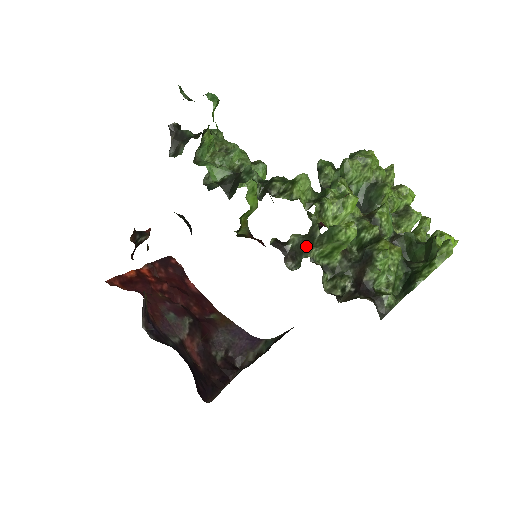
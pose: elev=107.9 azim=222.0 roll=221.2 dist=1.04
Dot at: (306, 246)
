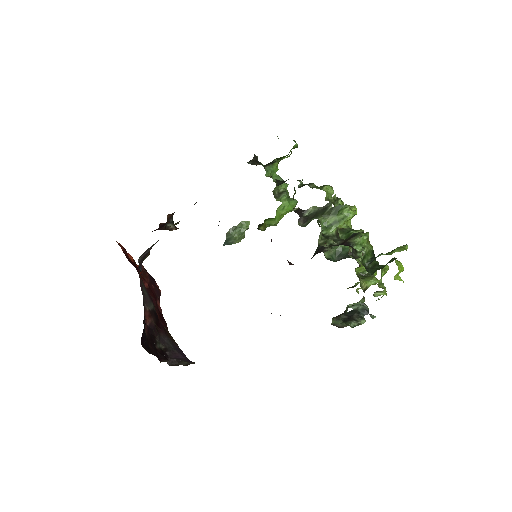
Dot at: (318, 215)
